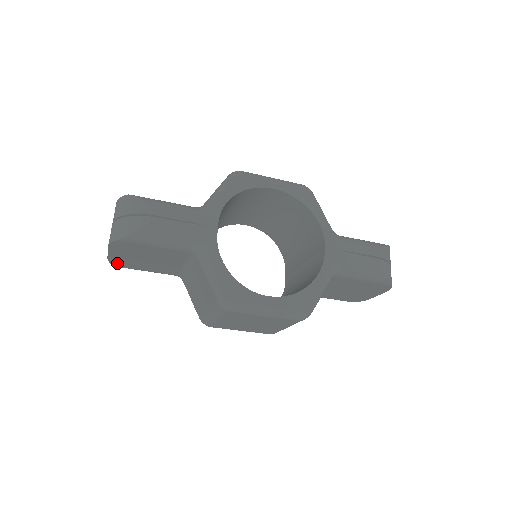
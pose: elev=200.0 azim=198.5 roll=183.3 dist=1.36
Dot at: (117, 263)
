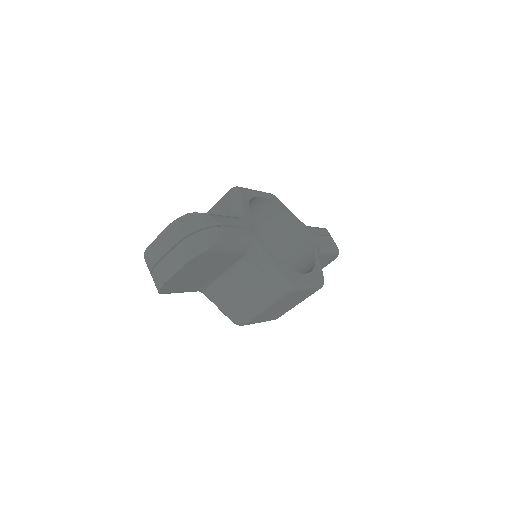
Dot at: (166, 288)
